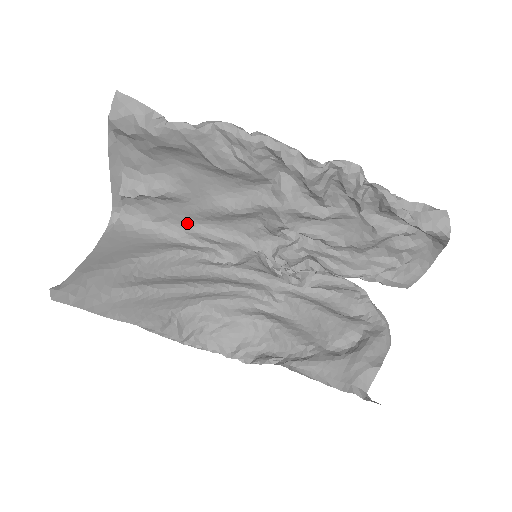
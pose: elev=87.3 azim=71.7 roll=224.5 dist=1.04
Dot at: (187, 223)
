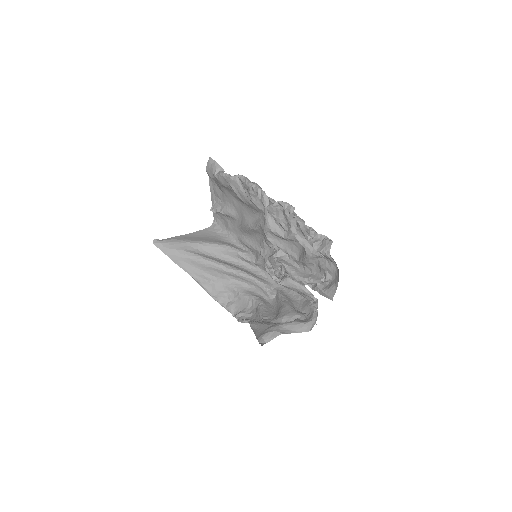
Dot at: (239, 234)
